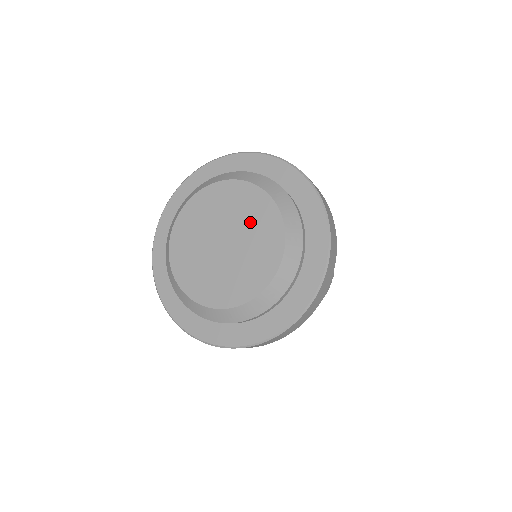
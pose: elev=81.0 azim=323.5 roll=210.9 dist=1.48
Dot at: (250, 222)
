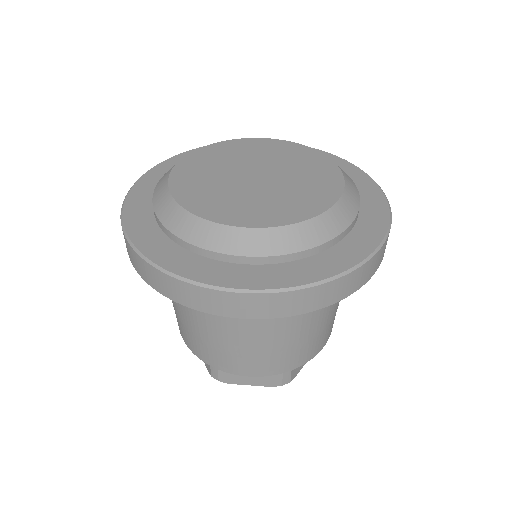
Dot at: (300, 185)
